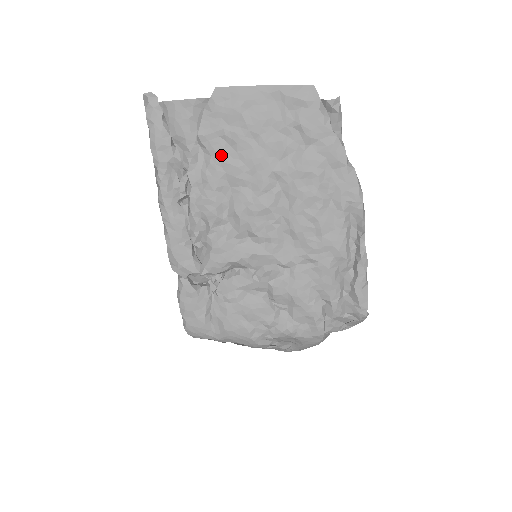
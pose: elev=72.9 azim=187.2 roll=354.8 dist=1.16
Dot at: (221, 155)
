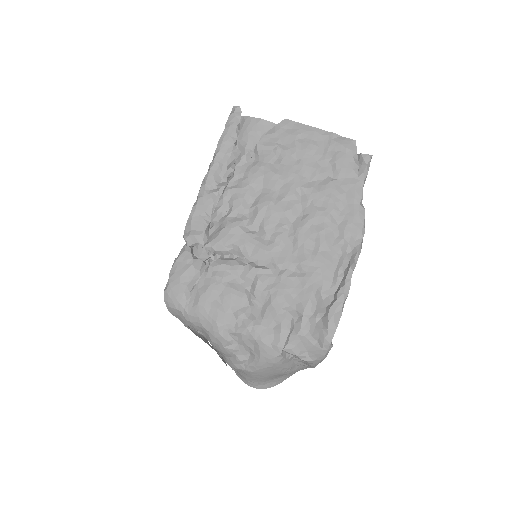
Dot at: (267, 162)
